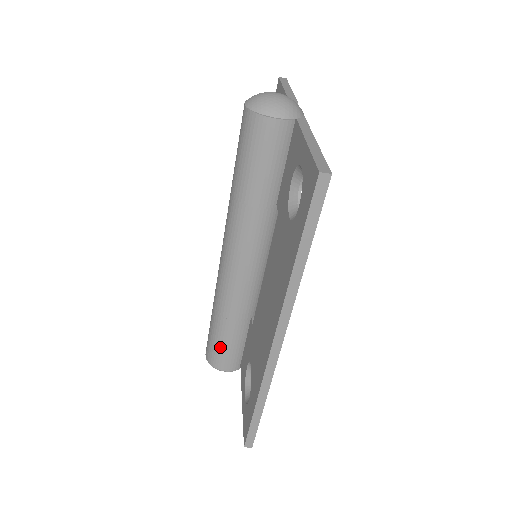
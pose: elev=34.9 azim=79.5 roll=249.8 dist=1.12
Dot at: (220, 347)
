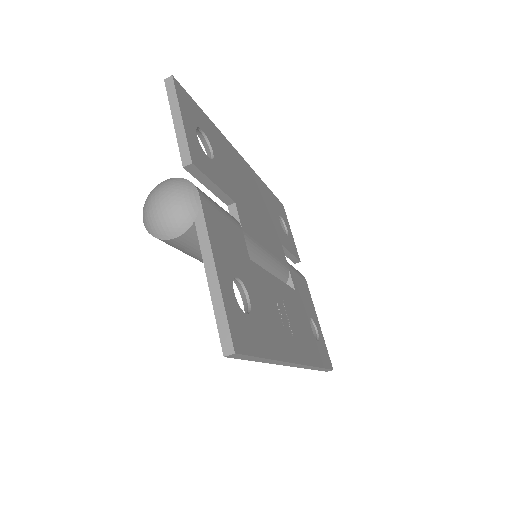
Dot at: occluded
